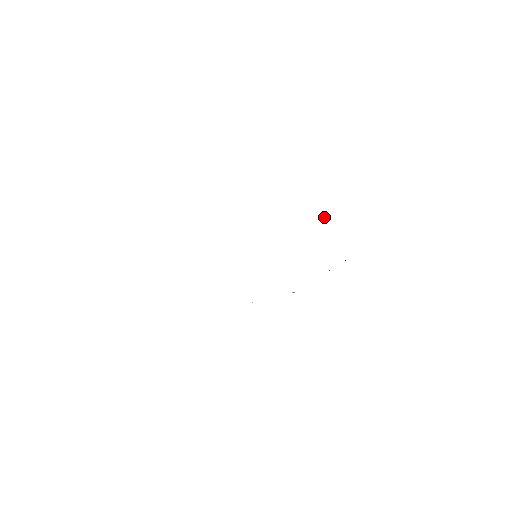
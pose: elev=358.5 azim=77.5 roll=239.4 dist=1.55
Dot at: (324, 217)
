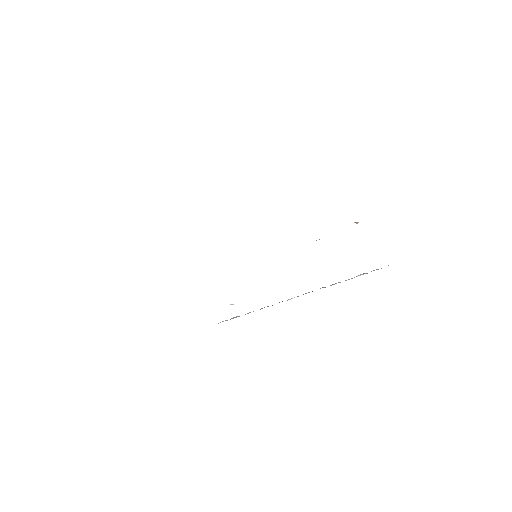
Dot at: occluded
